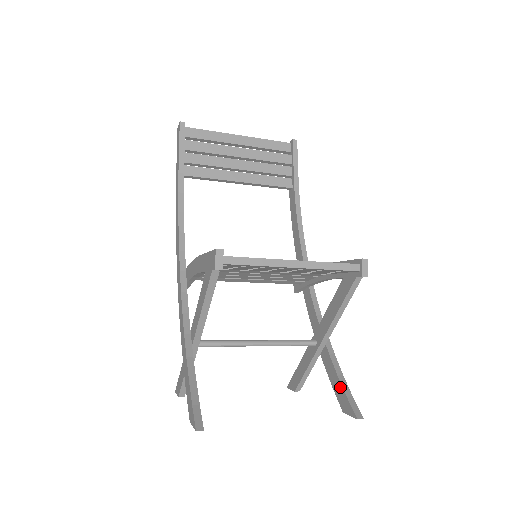
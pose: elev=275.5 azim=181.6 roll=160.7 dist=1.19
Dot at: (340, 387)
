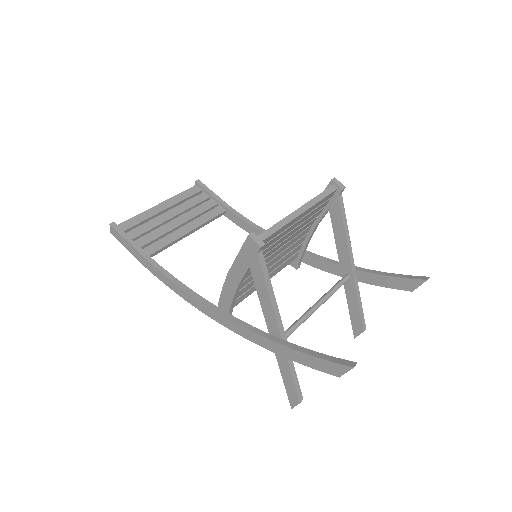
Dot at: (394, 279)
